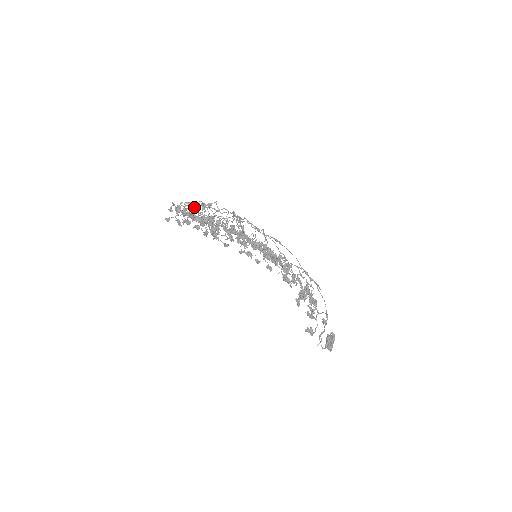
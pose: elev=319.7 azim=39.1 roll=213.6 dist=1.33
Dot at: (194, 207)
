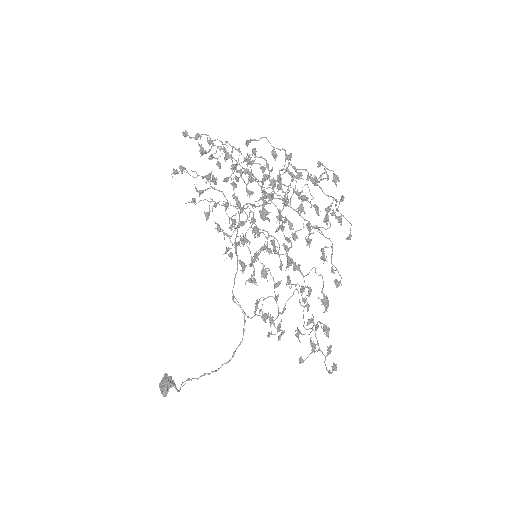
Dot at: (222, 153)
